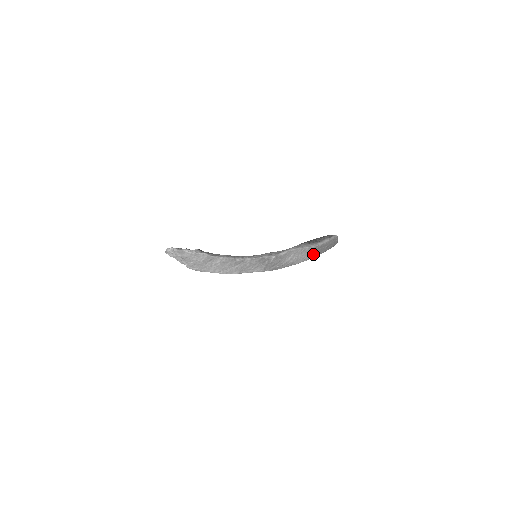
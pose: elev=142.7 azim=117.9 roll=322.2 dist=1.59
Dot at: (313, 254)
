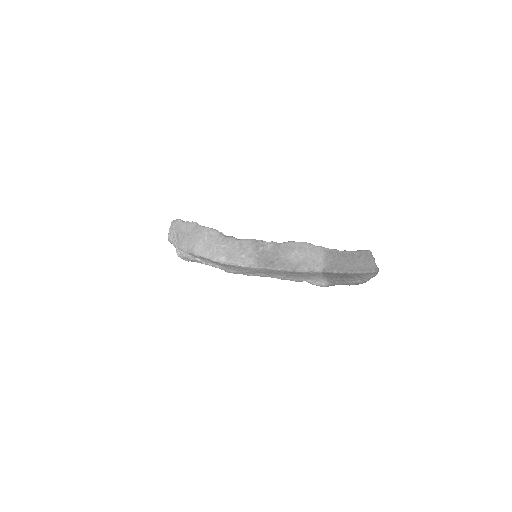
Dot at: (331, 264)
